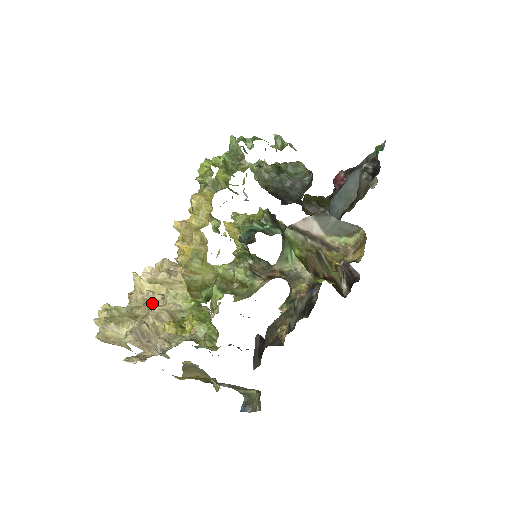
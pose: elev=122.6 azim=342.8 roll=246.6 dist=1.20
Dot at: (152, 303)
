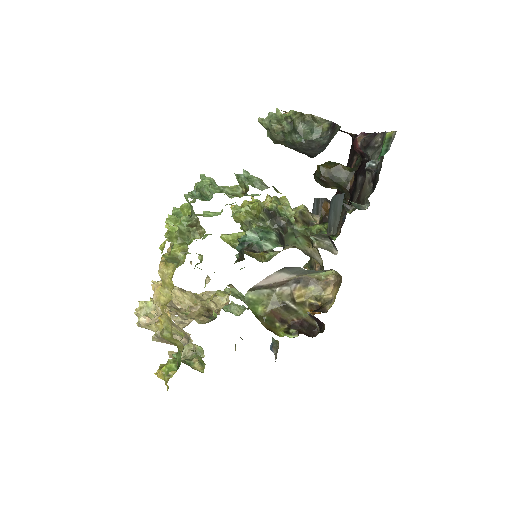
Dot at: occluded
